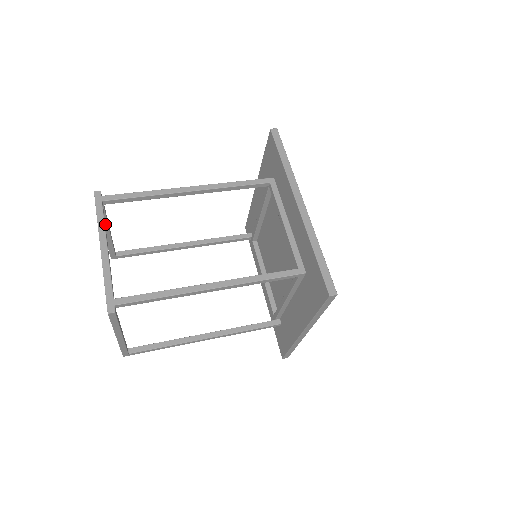
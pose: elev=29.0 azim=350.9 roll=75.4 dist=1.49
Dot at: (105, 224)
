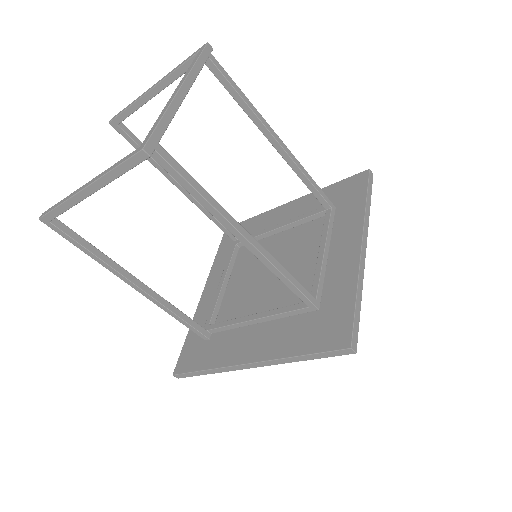
Dot at: (165, 83)
